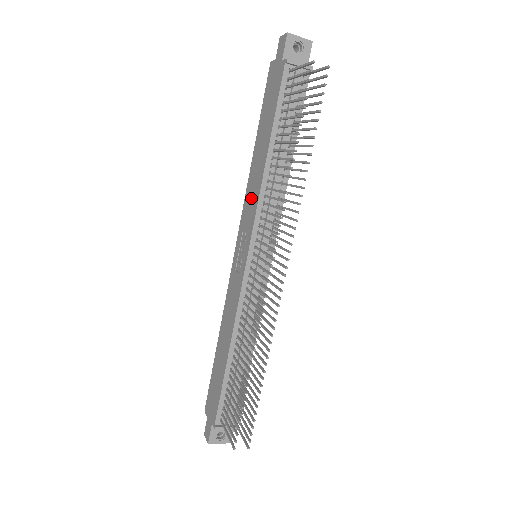
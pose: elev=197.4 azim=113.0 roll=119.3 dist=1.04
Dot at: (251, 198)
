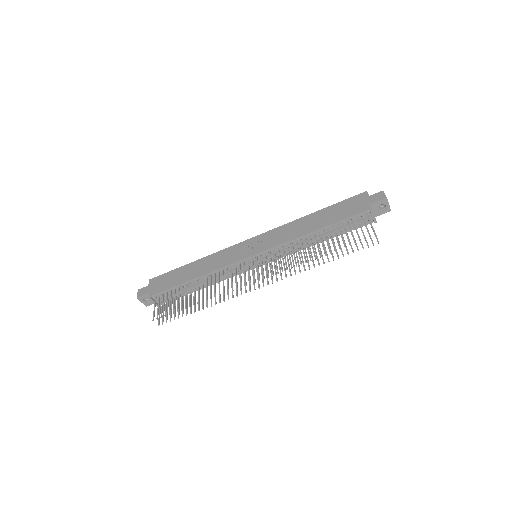
Dot at: (285, 233)
